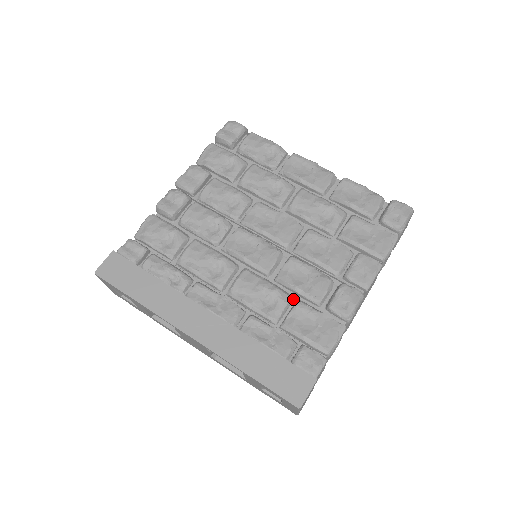
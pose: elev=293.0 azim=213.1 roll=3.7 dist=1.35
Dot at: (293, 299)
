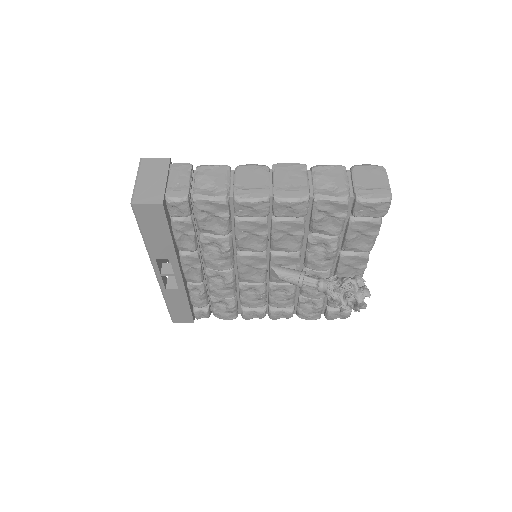
Dot at: occluded
